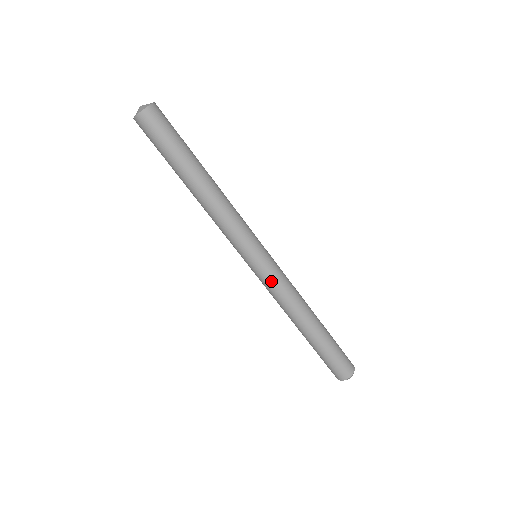
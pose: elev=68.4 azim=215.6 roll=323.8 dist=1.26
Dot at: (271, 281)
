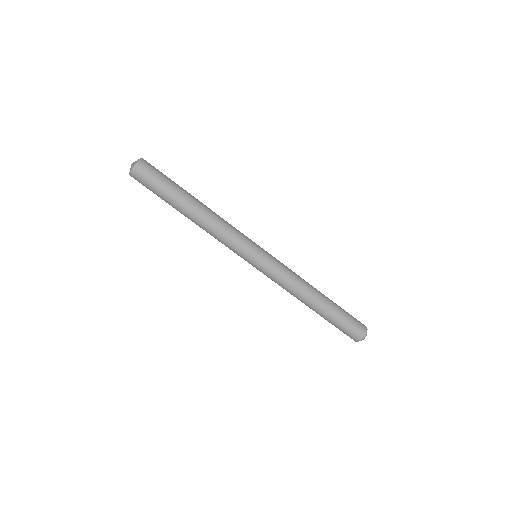
Dot at: (277, 268)
